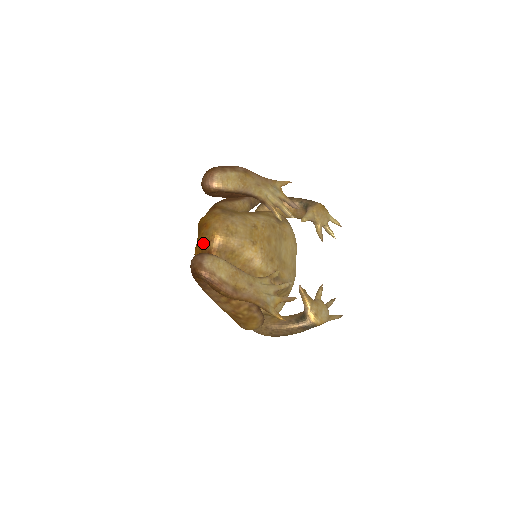
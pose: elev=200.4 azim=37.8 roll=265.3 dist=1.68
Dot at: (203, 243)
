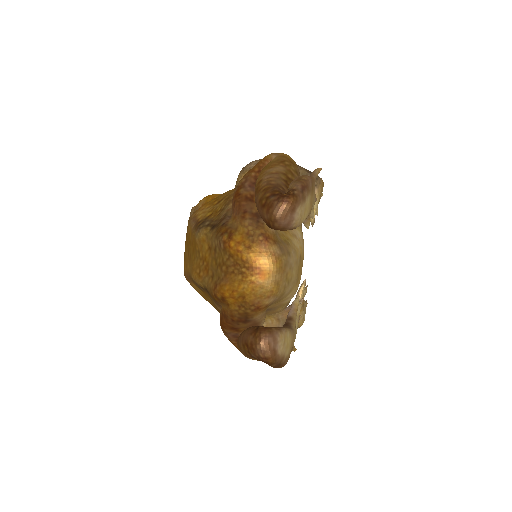
Dot at: (252, 296)
